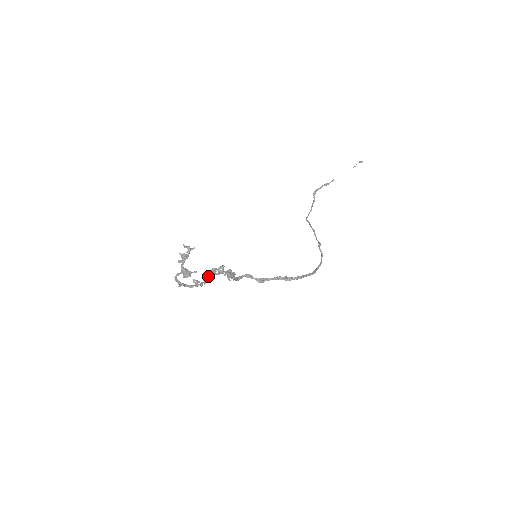
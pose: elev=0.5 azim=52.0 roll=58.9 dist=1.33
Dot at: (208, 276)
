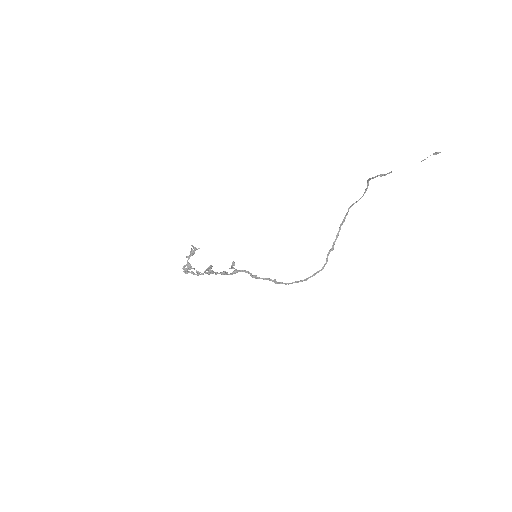
Dot at: occluded
